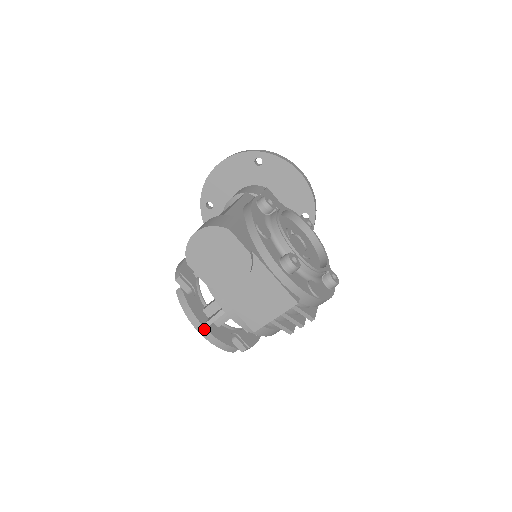
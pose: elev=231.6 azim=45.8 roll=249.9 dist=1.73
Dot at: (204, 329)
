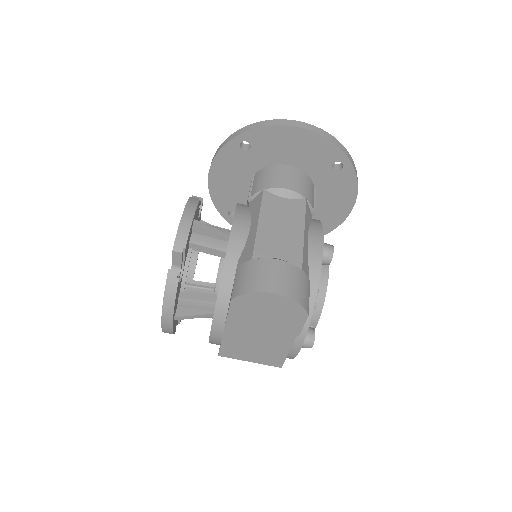
Dot at: (170, 324)
